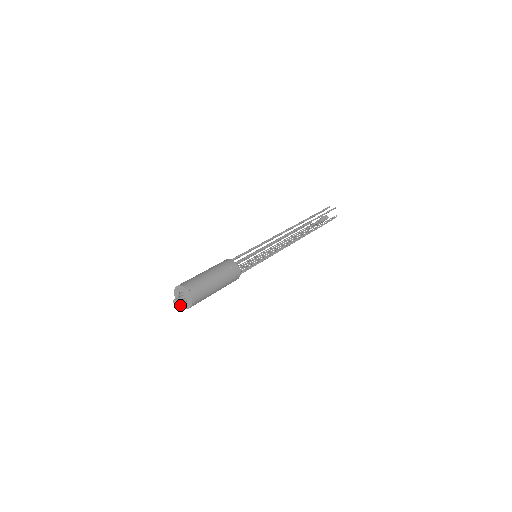
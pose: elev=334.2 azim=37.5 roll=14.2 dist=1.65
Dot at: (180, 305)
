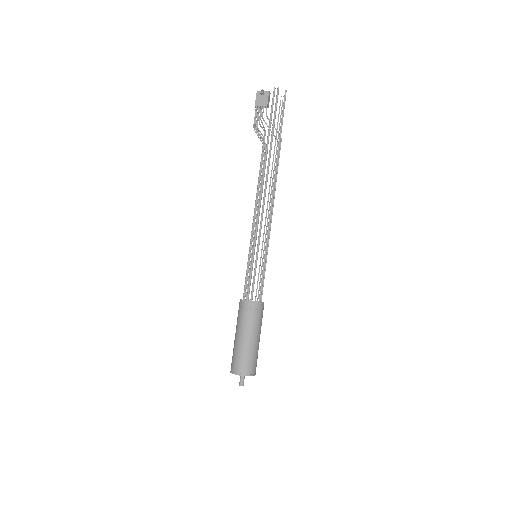
Dot at: occluded
